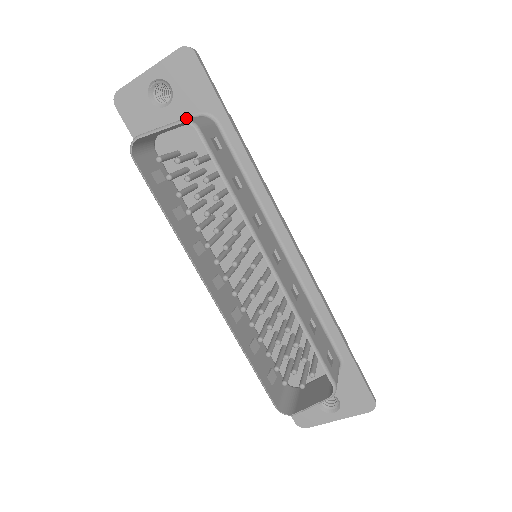
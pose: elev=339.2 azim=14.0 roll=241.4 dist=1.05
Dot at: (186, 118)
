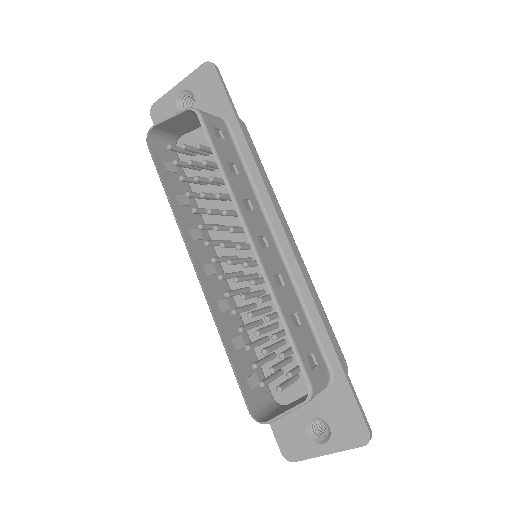
Dot at: occluded
